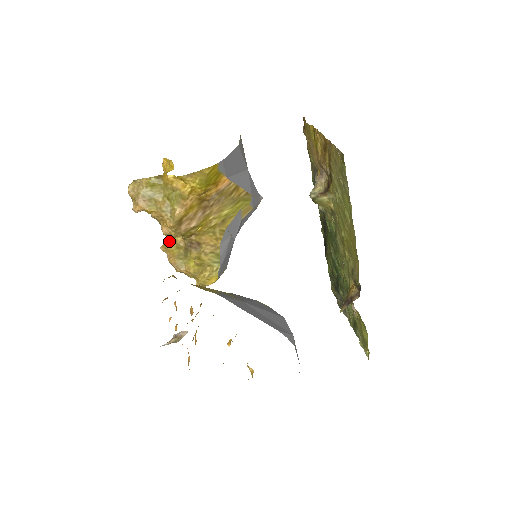
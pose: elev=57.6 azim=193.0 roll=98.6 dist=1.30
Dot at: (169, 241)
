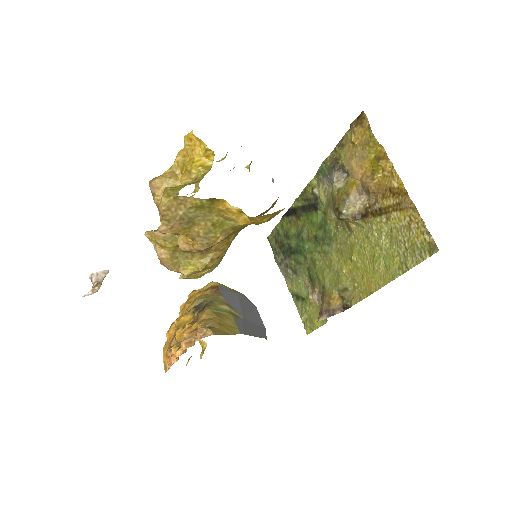
Dot at: (166, 236)
